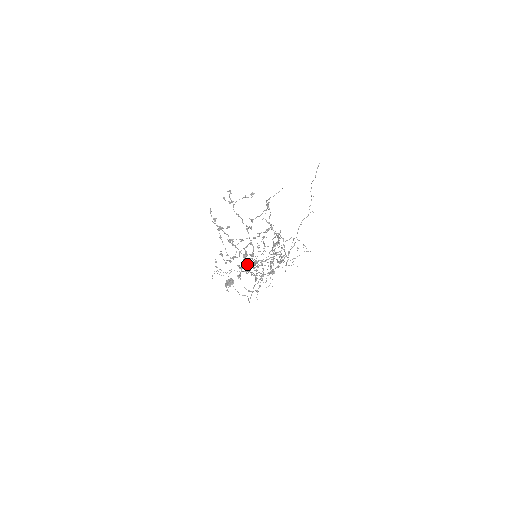
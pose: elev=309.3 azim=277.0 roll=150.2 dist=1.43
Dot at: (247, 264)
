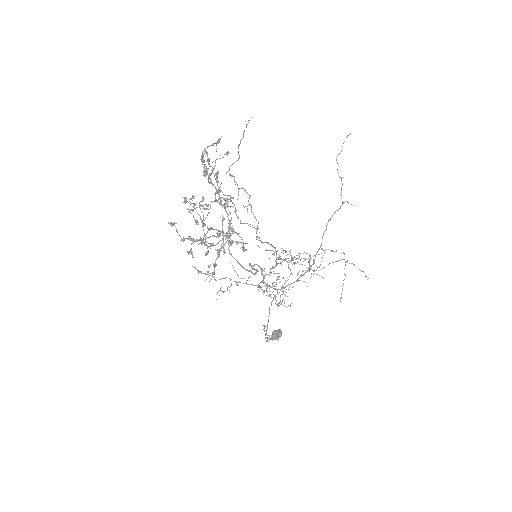
Dot at: (224, 252)
